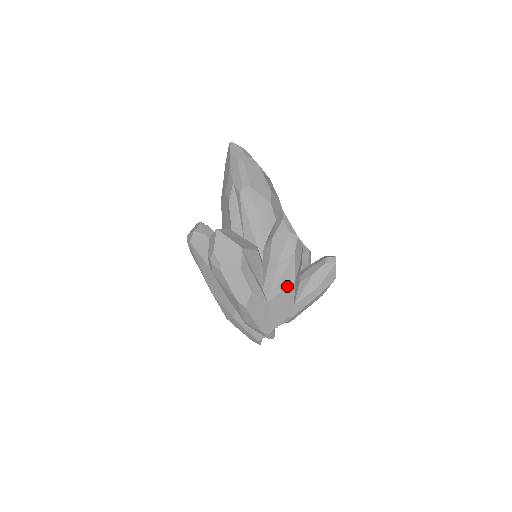
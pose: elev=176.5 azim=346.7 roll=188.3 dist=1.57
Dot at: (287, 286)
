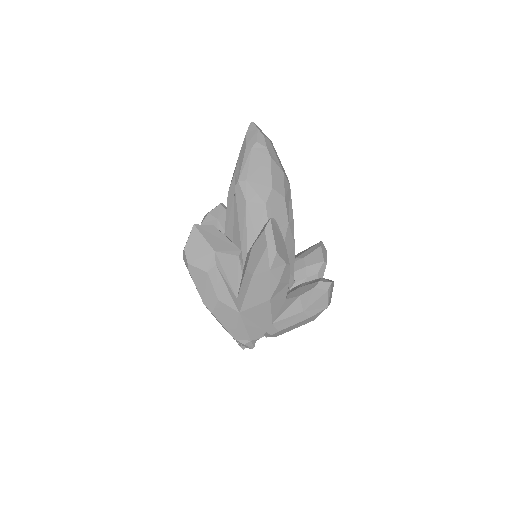
Dot at: (261, 303)
